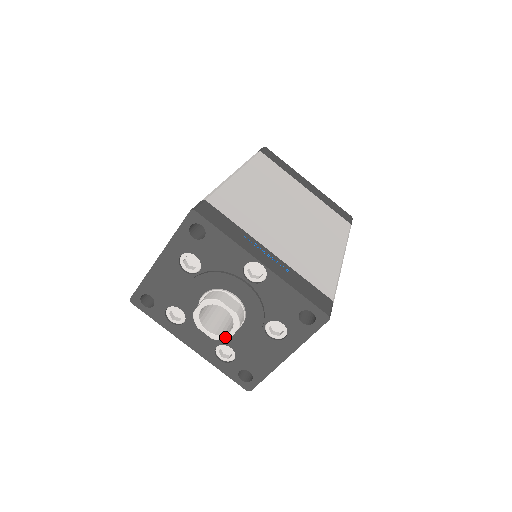
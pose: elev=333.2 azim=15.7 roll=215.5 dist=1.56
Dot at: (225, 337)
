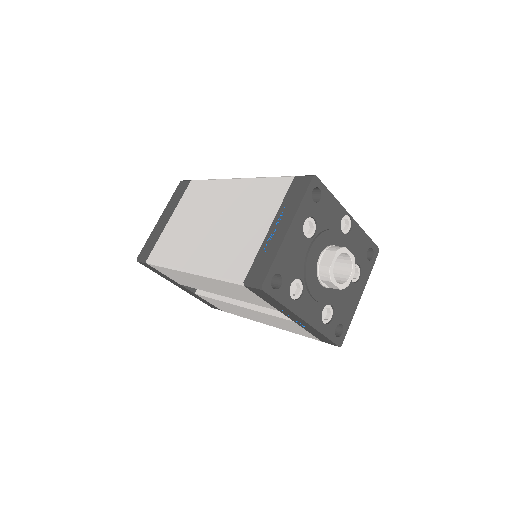
Dot at: (347, 283)
